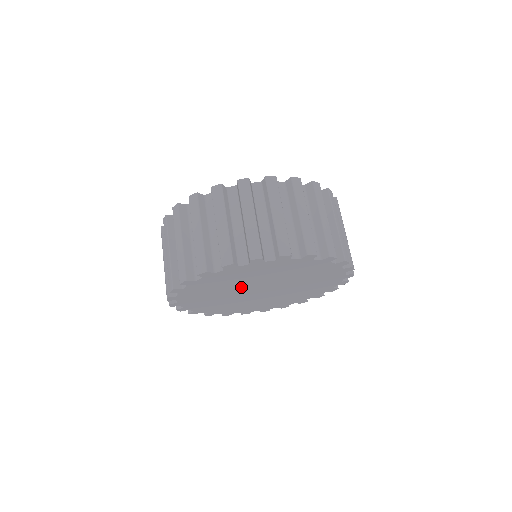
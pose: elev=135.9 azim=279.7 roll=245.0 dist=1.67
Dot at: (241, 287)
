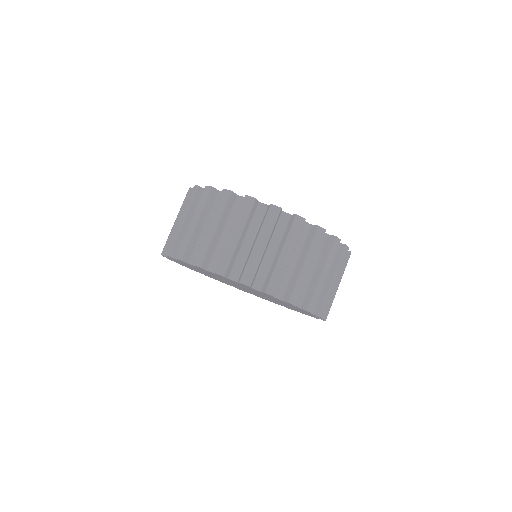
Dot at: (218, 278)
